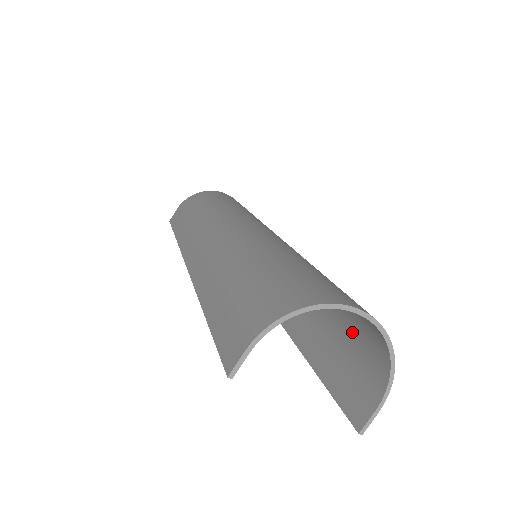
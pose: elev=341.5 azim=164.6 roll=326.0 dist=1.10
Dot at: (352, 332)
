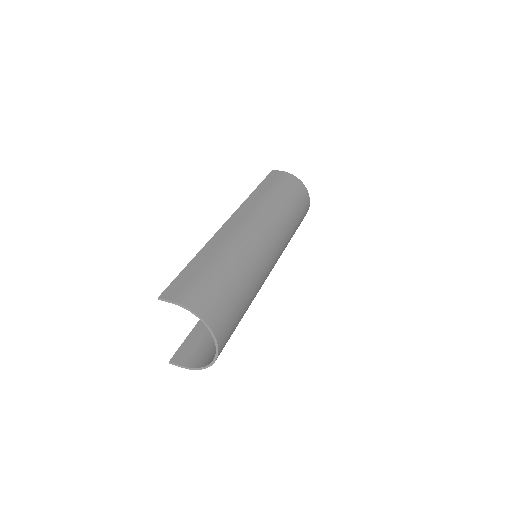
Dot at: occluded
